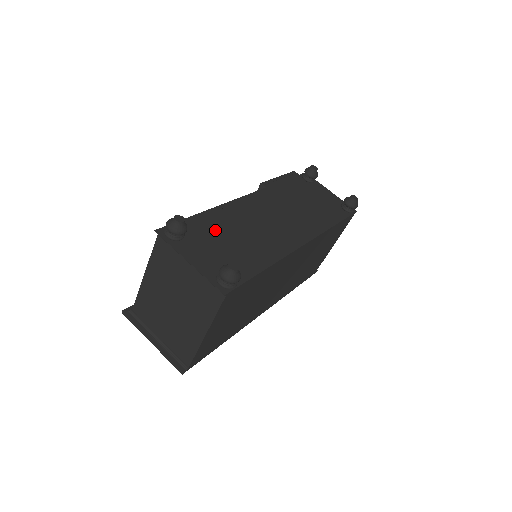
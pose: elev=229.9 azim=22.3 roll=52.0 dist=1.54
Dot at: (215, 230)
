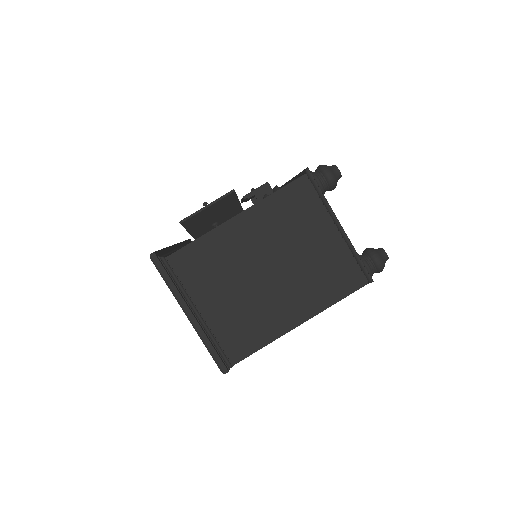
Dot at: occluded
